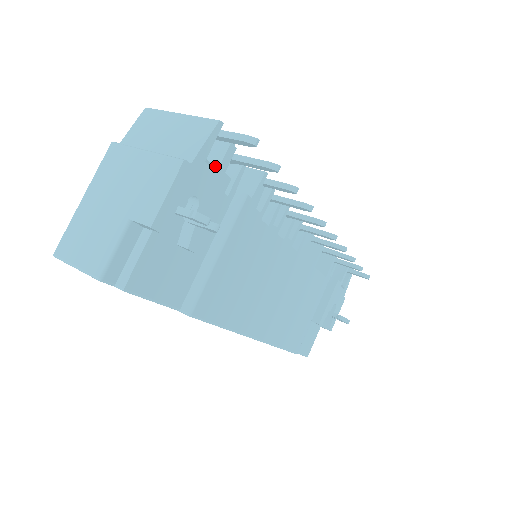
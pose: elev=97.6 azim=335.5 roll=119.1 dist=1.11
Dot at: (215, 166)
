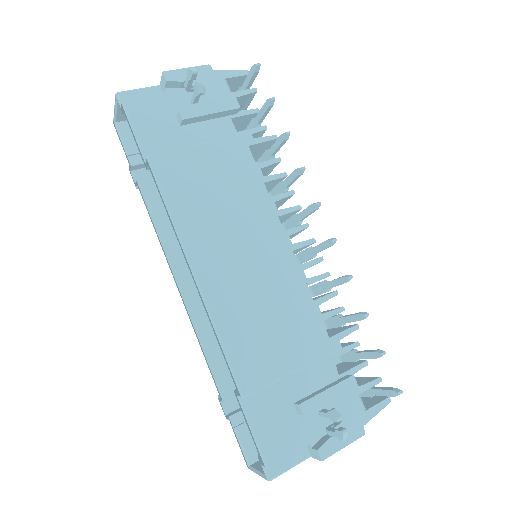
Dot at: (233, 94)
